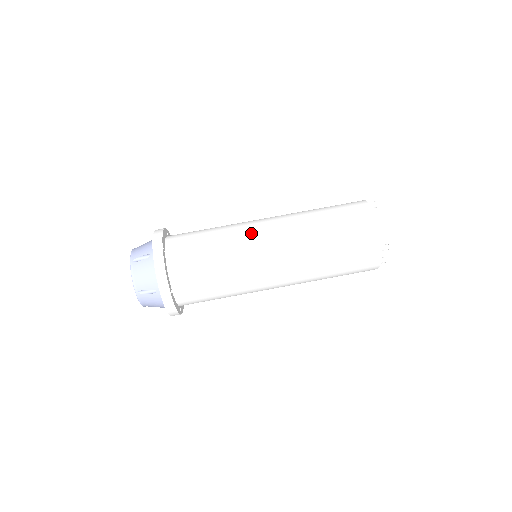
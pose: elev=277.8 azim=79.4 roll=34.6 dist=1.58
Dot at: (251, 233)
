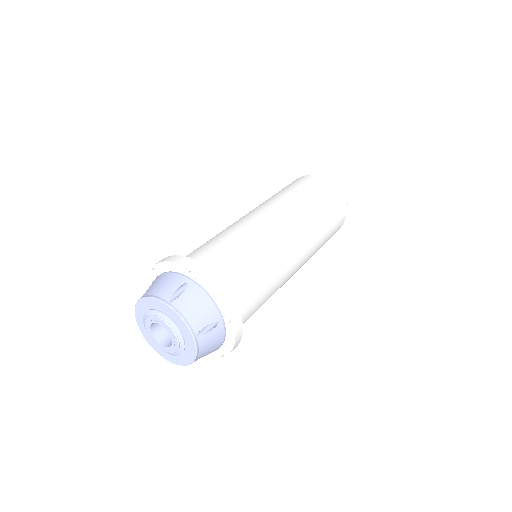
Dot at: (260, 223)
